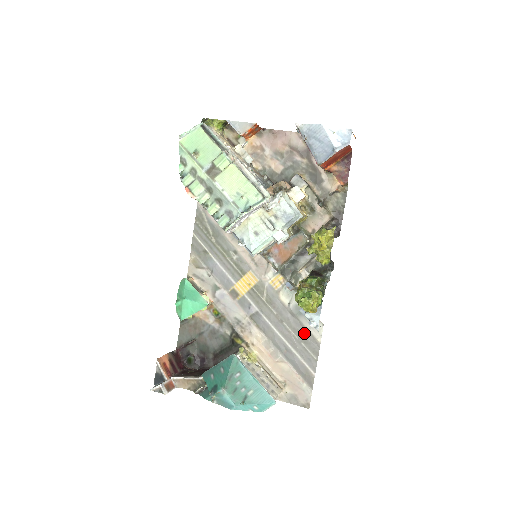
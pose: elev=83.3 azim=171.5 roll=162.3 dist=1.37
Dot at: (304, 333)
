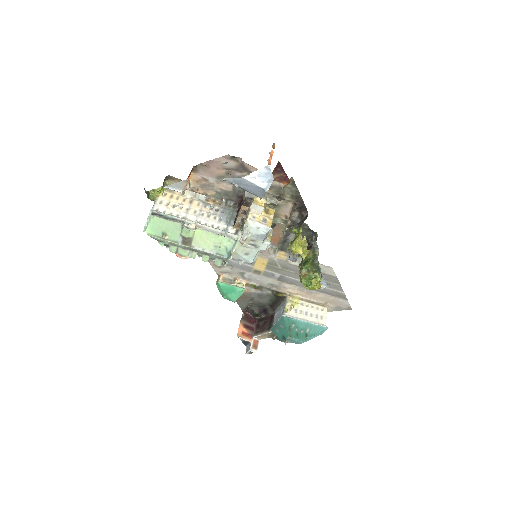
Dot at: occluded
